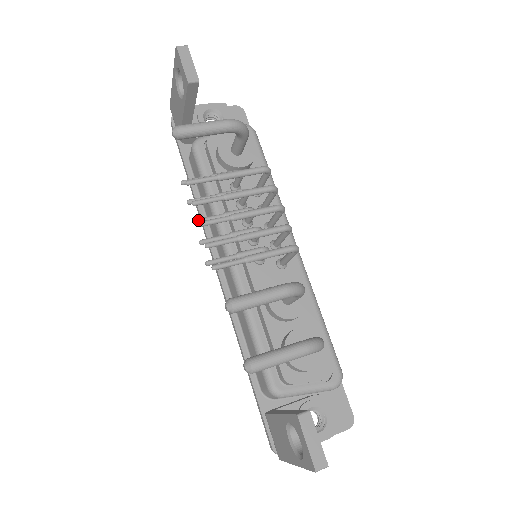
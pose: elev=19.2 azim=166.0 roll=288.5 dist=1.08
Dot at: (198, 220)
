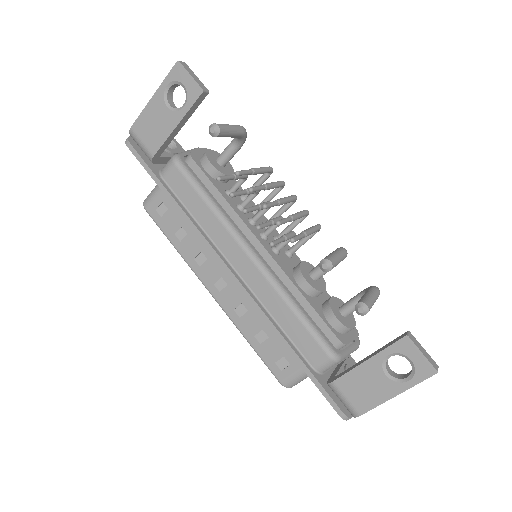
Dot at: (248, 209)
